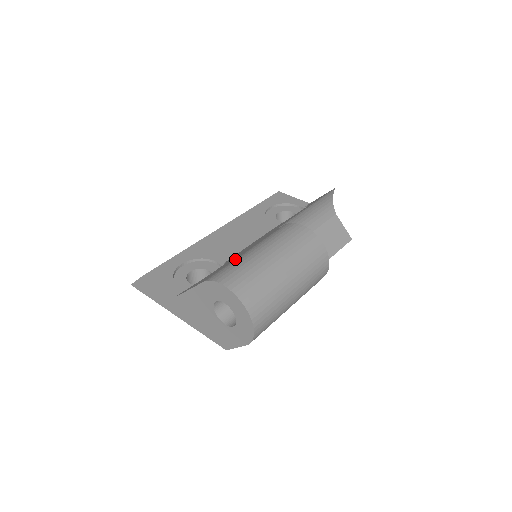
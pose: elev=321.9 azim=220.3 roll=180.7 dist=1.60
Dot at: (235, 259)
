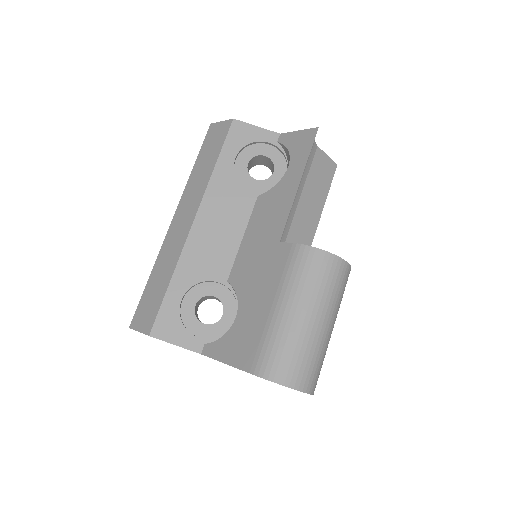
Dot at: (266, 326)
